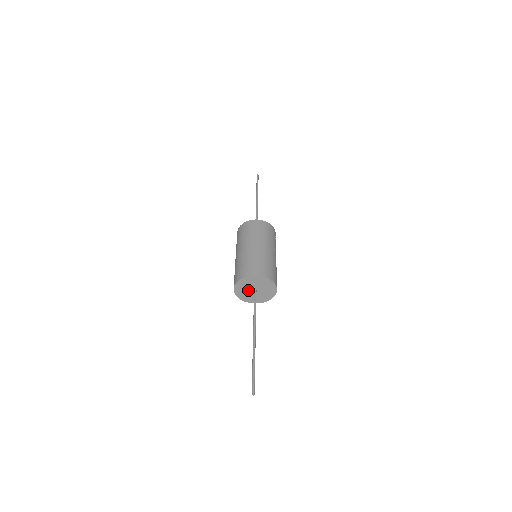
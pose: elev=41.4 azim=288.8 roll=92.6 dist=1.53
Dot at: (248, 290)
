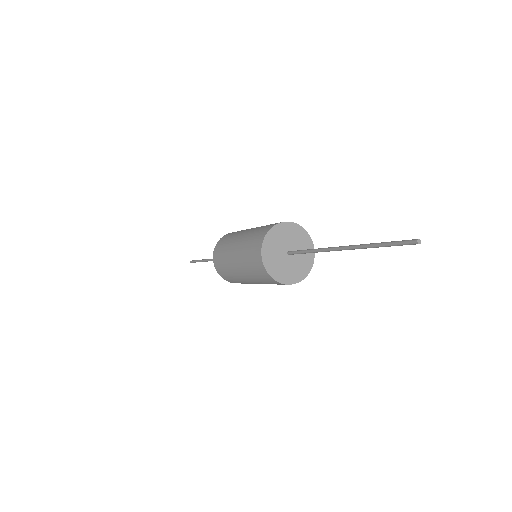
Dot at: (282, 246)
